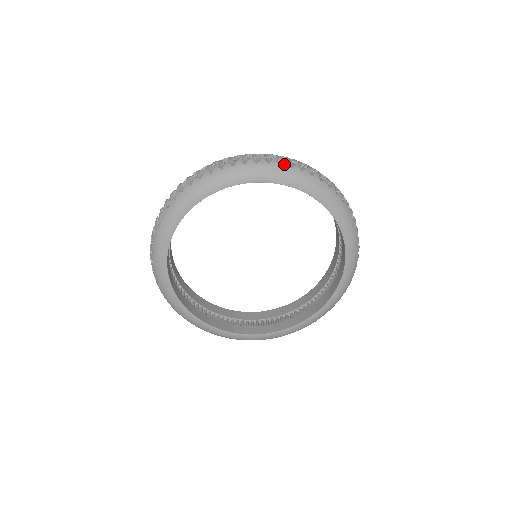
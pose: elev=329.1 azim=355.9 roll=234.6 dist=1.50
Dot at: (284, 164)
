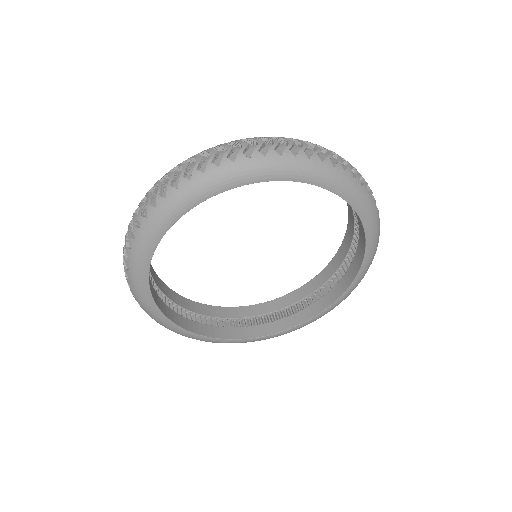
Dot at: (157, 201)
